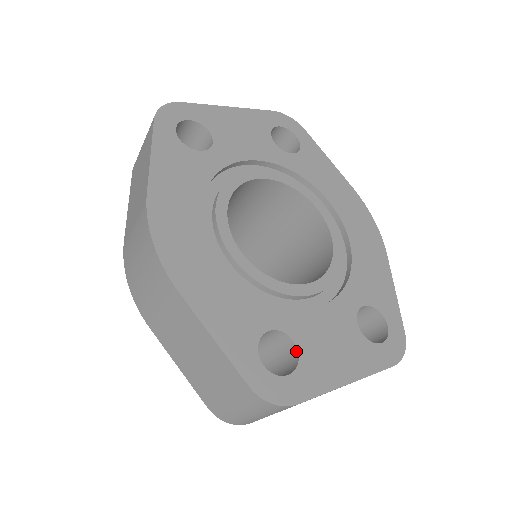
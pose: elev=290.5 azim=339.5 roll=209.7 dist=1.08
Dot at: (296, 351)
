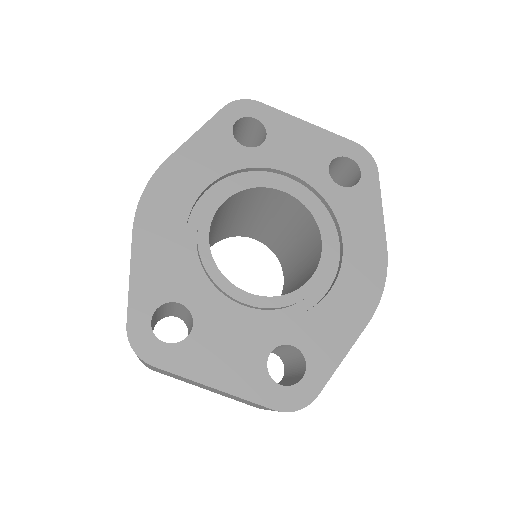
Dot at: (190, 332)
